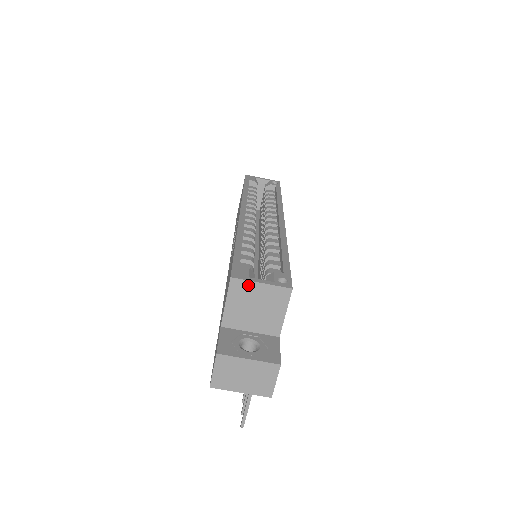
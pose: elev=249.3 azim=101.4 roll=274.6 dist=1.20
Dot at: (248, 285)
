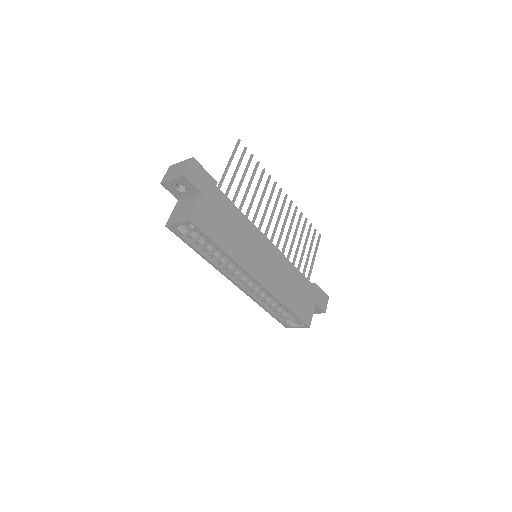
Dot at: occluded
